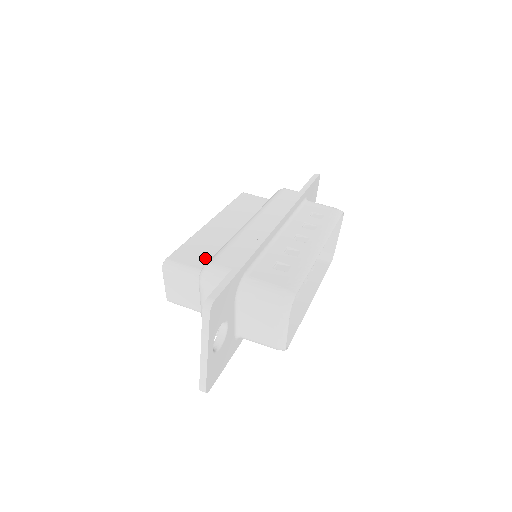
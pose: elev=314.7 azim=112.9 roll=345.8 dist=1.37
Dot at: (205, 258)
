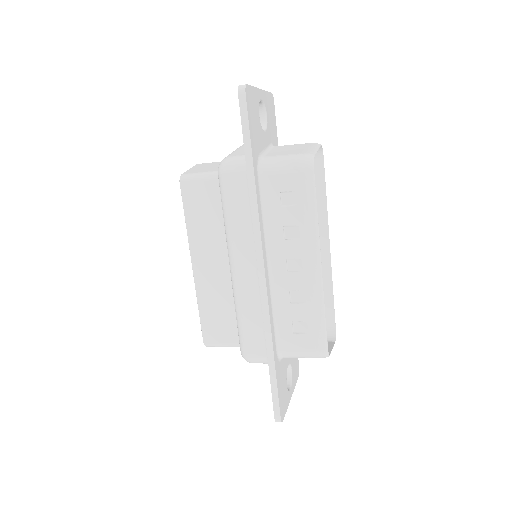
Dot at: occluded
